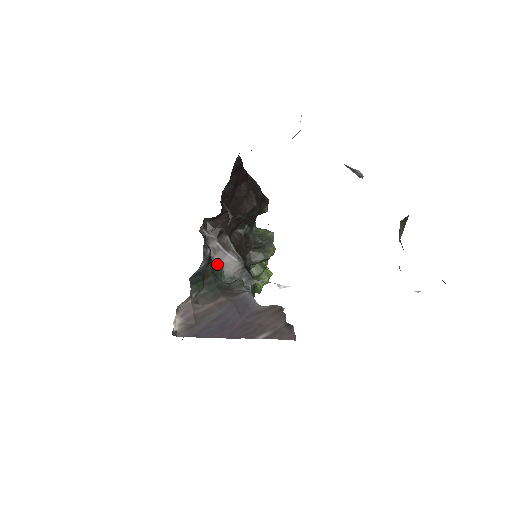
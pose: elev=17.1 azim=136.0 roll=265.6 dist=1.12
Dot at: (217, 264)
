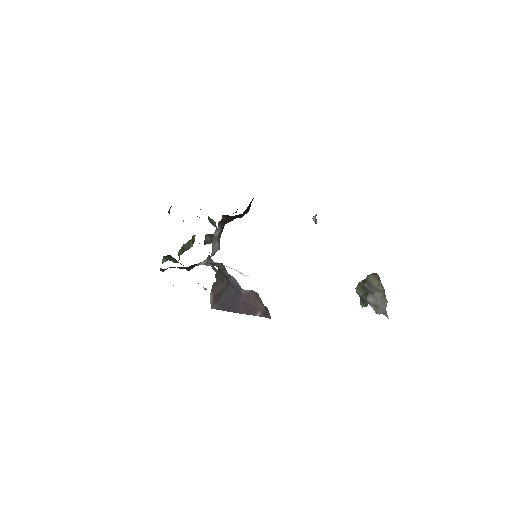
Dot at: occluded
